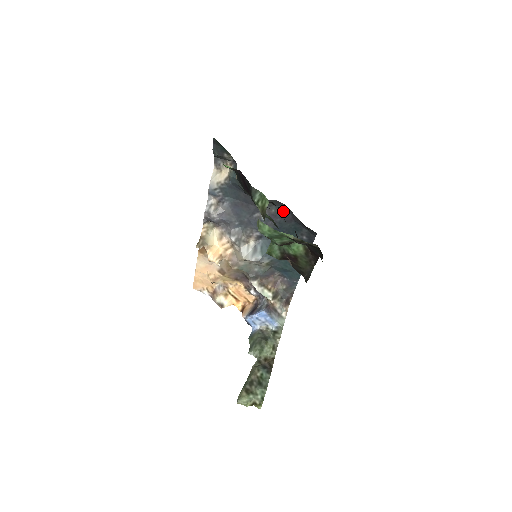
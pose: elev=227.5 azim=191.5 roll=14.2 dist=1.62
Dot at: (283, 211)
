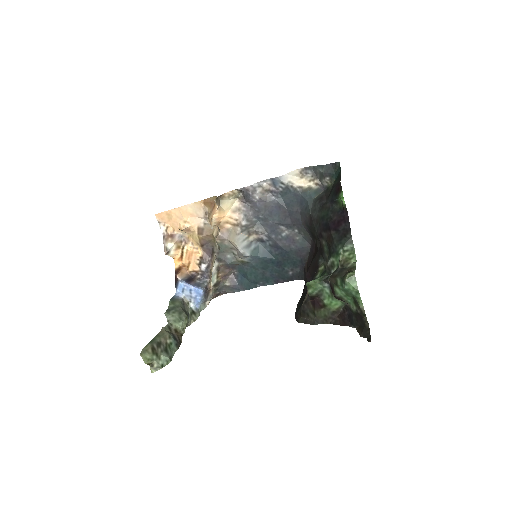
Dot at: (304, 246)
